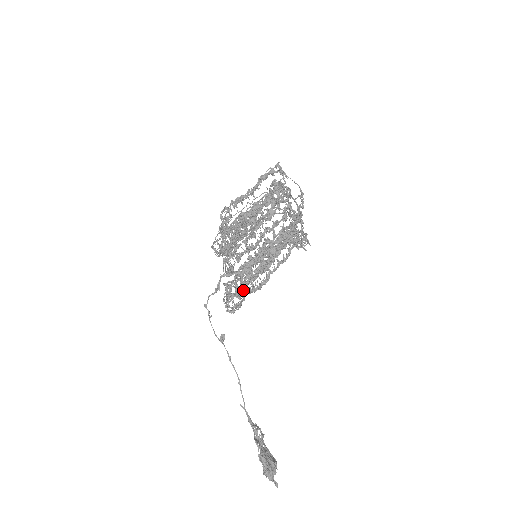
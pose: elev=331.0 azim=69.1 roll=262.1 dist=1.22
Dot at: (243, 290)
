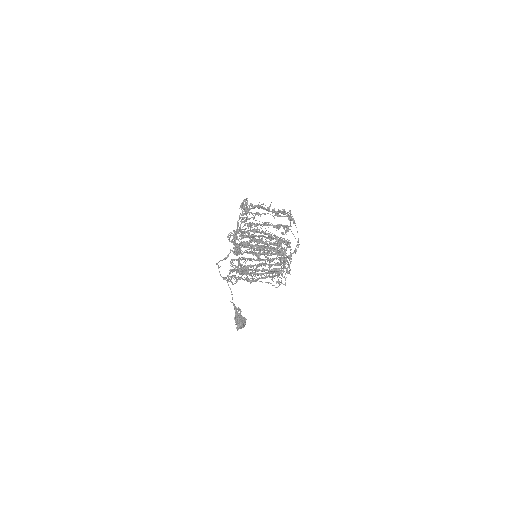
Dot at: occluded
